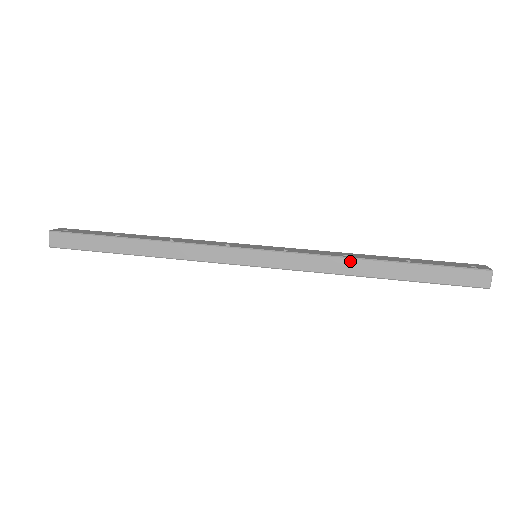
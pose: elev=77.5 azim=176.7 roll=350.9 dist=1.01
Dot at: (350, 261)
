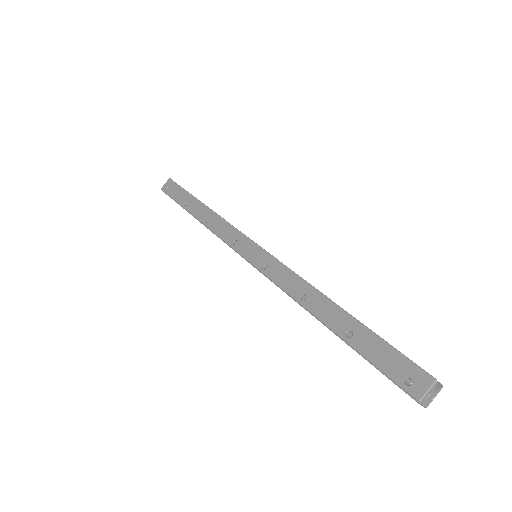
Dot at: occluded
